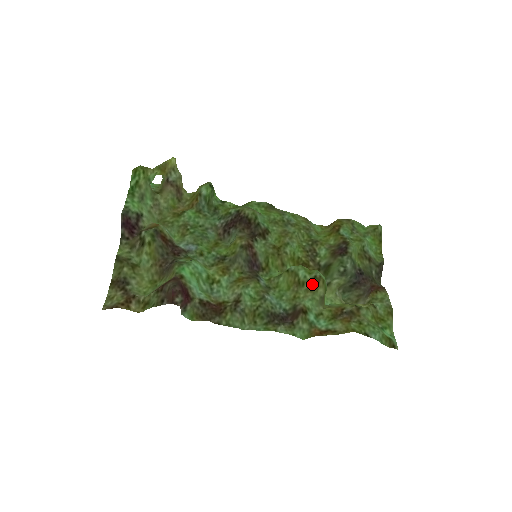
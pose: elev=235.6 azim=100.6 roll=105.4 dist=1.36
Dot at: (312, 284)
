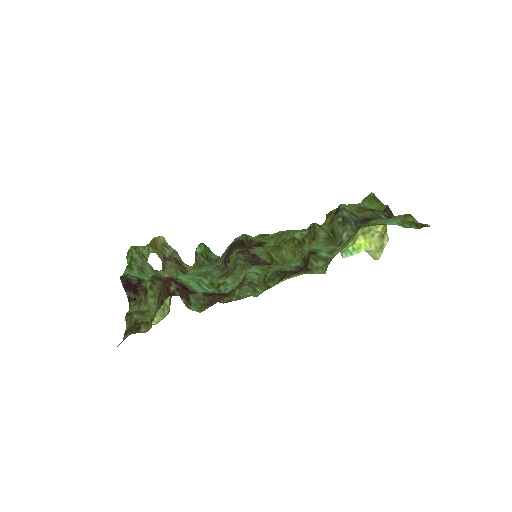
Dot at: (311, 235)
